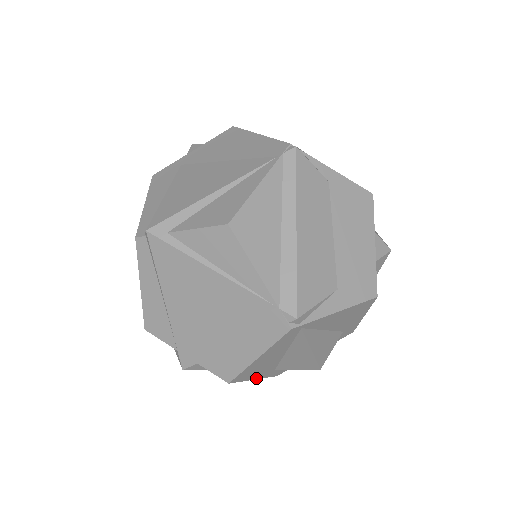
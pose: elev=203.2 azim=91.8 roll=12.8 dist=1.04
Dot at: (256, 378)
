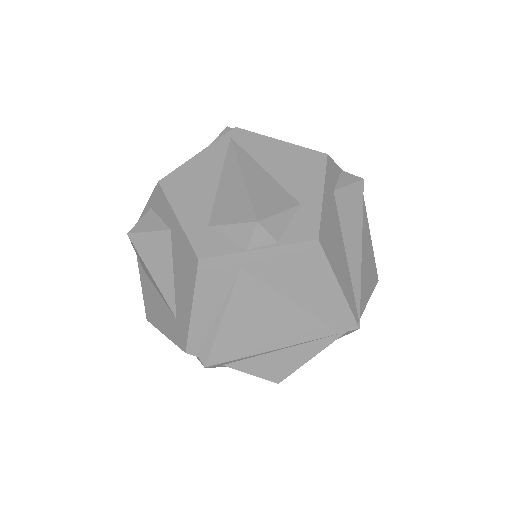
Dot at: occluded
